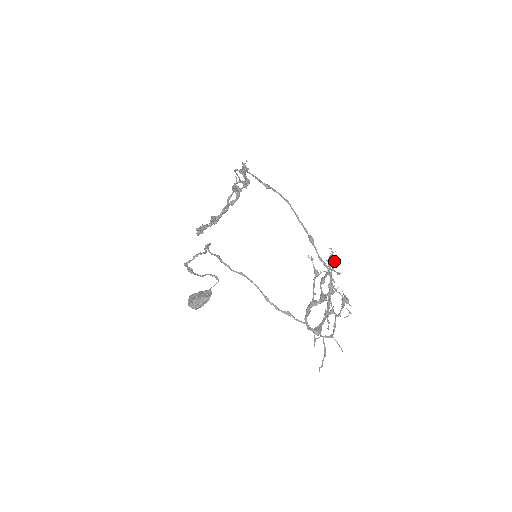
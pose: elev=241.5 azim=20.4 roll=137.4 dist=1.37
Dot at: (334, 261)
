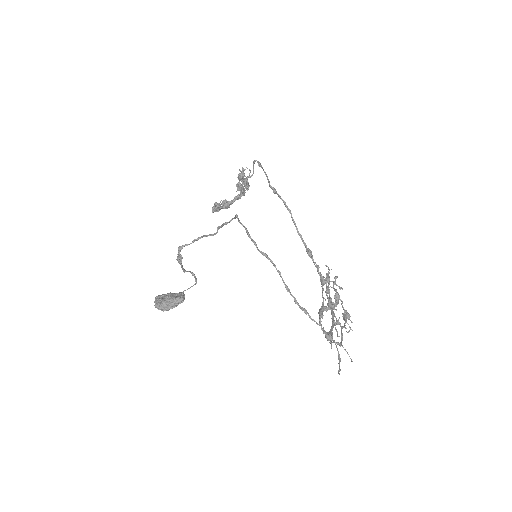
Dot at: occluded
